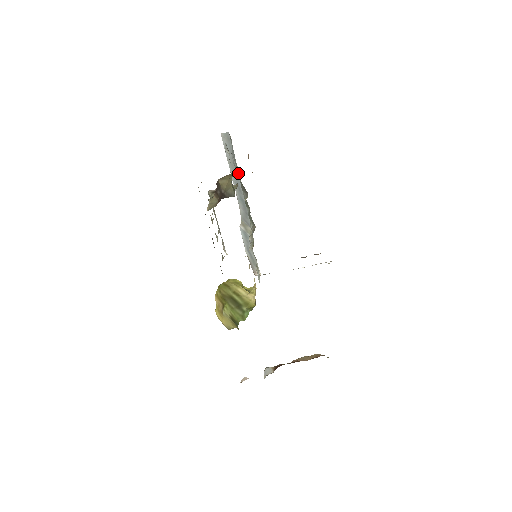
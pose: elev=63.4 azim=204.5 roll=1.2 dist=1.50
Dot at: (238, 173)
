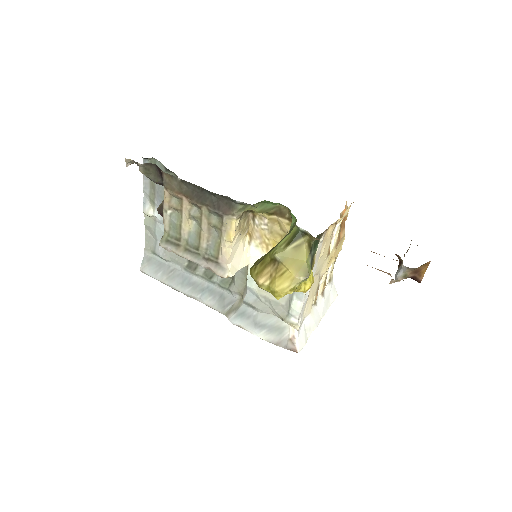
Dot at: (180, 272)
